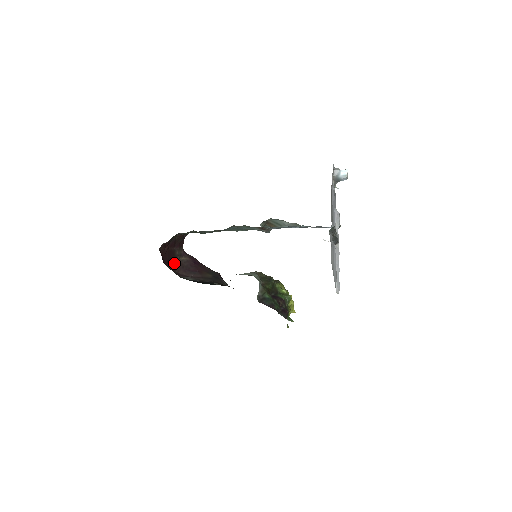
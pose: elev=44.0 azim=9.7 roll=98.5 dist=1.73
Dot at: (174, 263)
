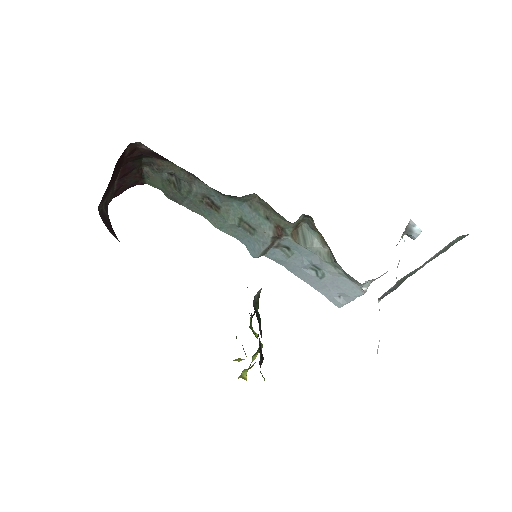
Dot at: (105, 194)
